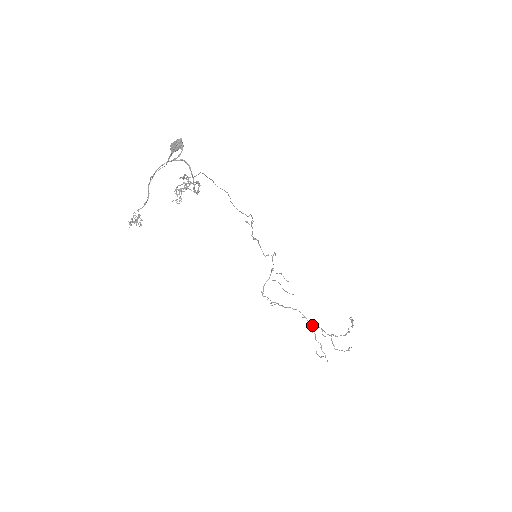
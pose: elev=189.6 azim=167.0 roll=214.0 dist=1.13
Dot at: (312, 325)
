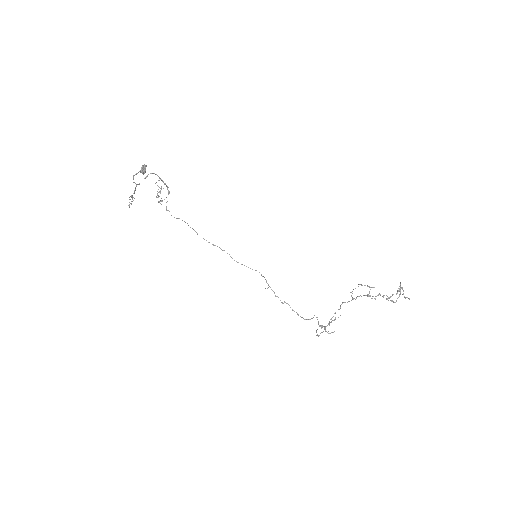
Dot at: (356, 298)
